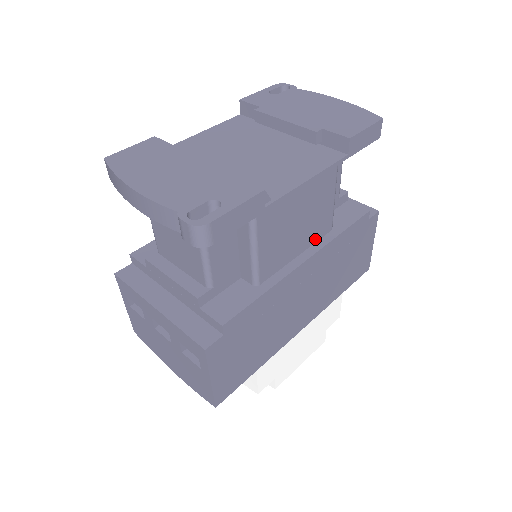
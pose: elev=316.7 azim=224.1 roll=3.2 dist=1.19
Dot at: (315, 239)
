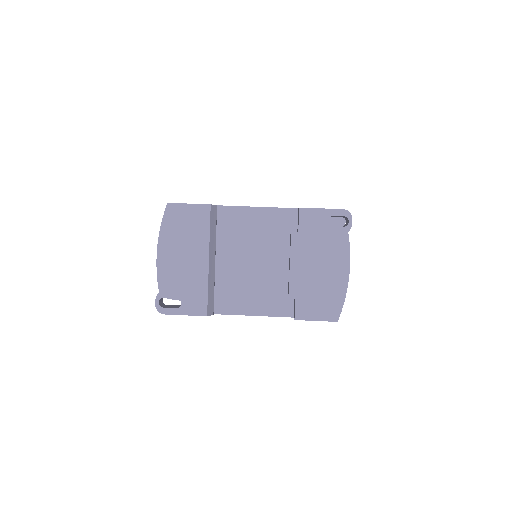
Dot at: occluded
